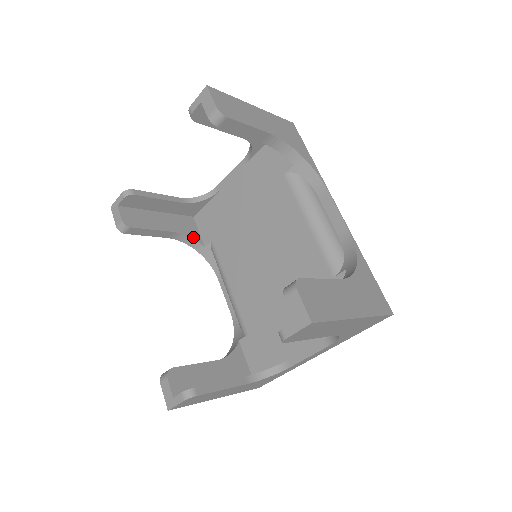
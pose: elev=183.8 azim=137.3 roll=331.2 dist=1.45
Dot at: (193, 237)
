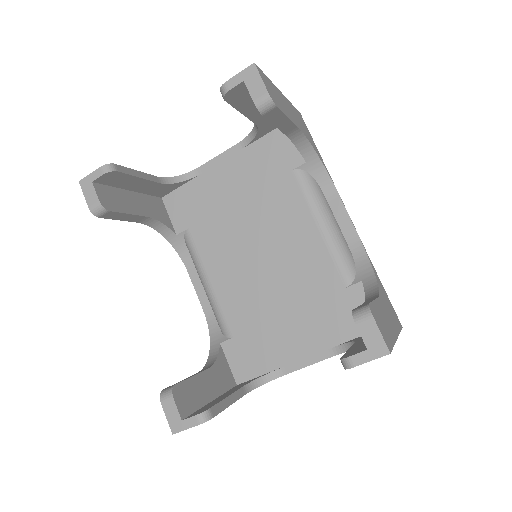
Dot at: (165, 223)
